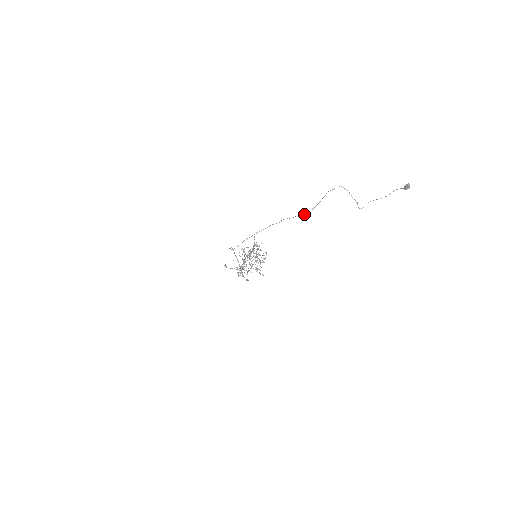
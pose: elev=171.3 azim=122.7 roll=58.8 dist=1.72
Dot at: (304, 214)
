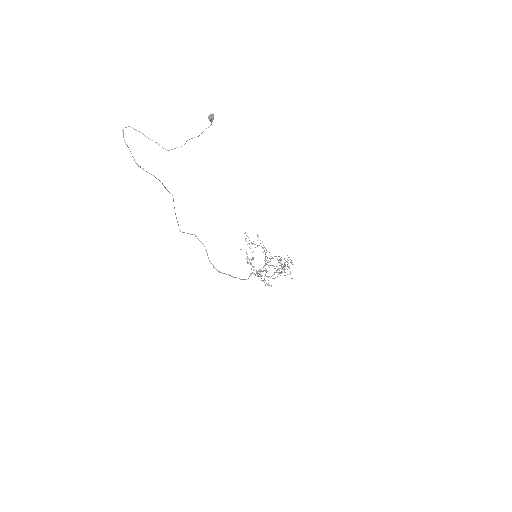
Dot at: occluded
